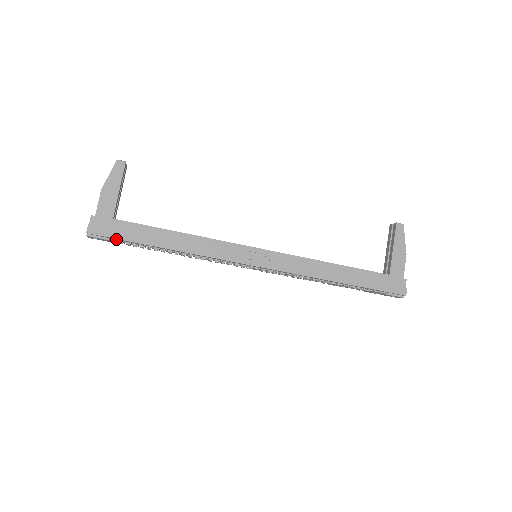
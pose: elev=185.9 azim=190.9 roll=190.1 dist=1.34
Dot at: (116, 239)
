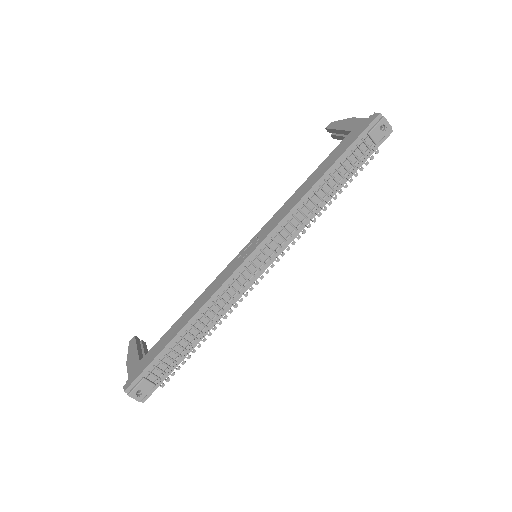
Dot at: (148, 371)
